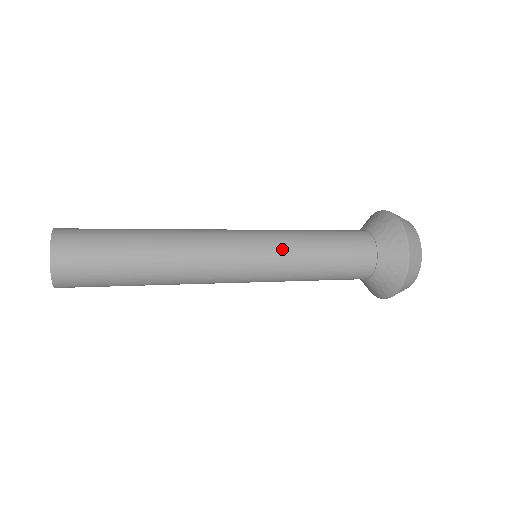
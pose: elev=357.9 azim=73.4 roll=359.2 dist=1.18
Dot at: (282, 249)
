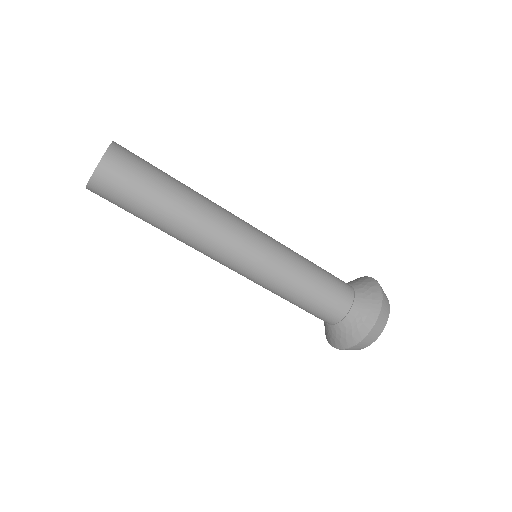
Dot at: (283, 255)
